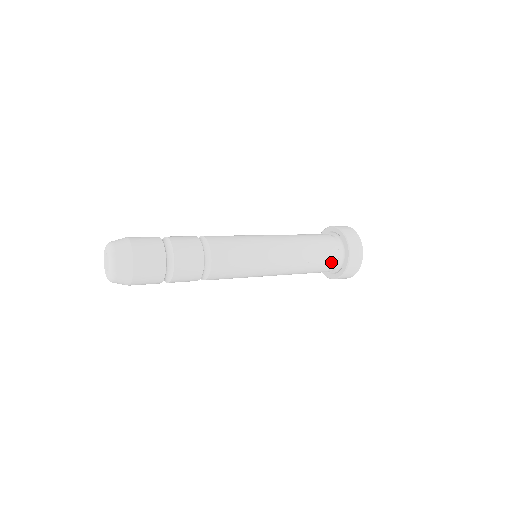
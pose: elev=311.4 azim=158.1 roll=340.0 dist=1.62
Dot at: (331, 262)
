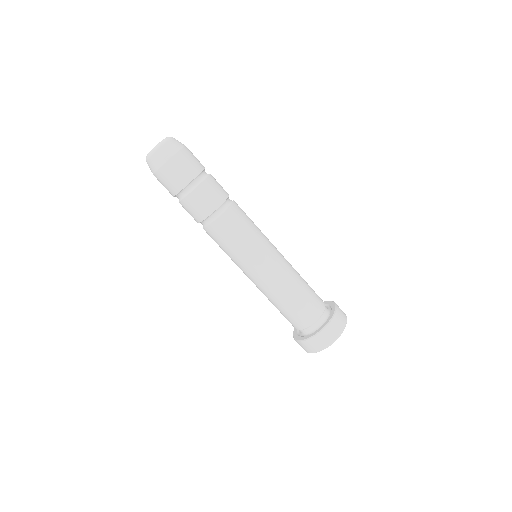
Dot at: (299, 323)
